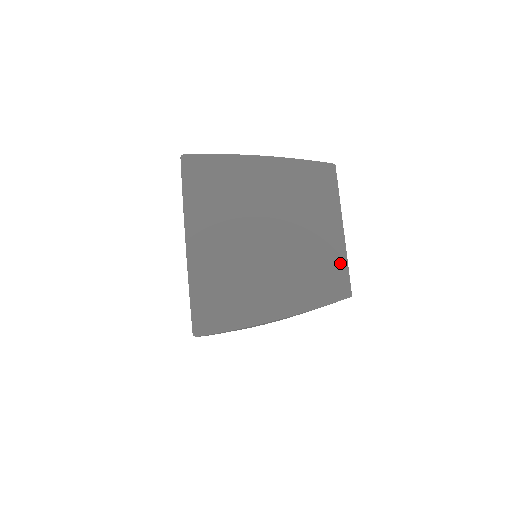
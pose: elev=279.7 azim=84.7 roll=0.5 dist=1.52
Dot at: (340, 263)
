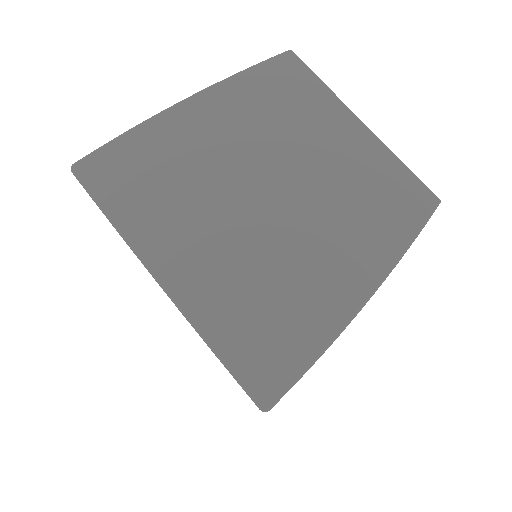
Dot at: (392, 168)
